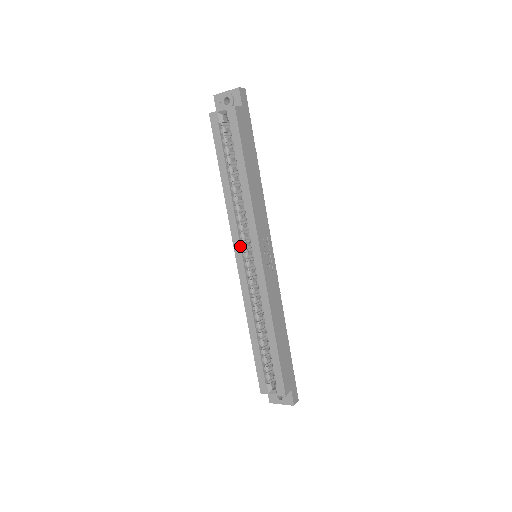
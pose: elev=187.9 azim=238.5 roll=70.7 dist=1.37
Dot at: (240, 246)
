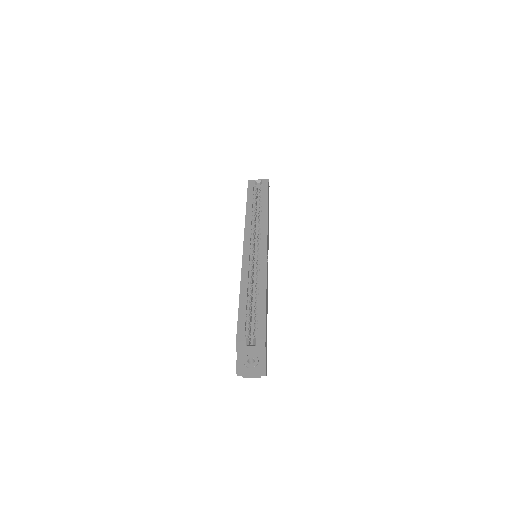
Dot at: (250, 240)
